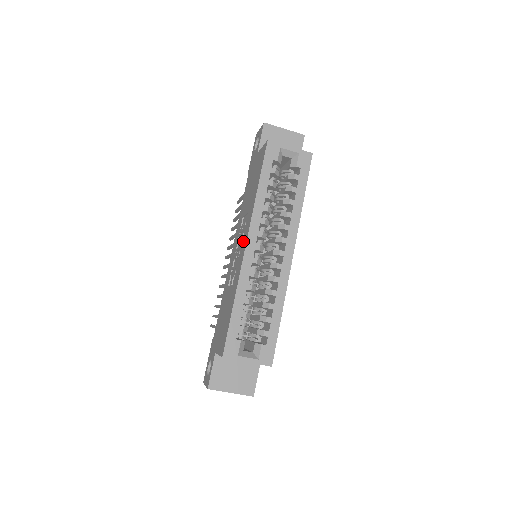
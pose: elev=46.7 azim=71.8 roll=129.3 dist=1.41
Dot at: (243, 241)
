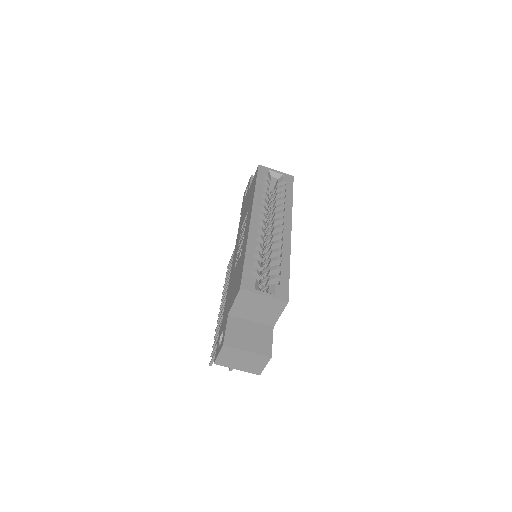
Dot at: (247, 223)
